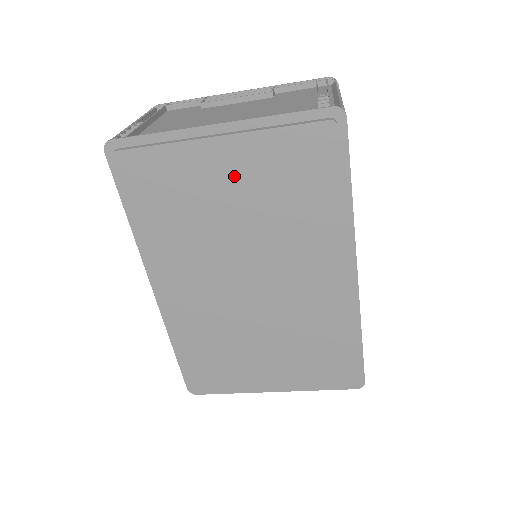
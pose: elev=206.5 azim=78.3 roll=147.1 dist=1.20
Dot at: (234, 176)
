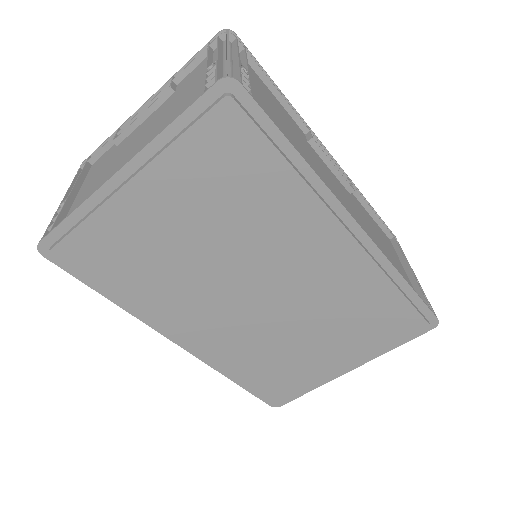
Dot at: (170, 209)
